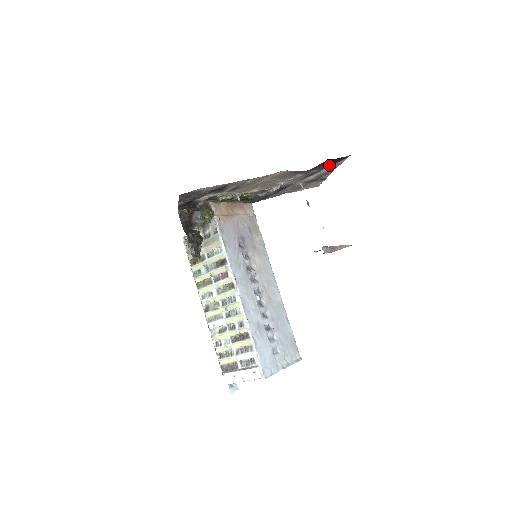
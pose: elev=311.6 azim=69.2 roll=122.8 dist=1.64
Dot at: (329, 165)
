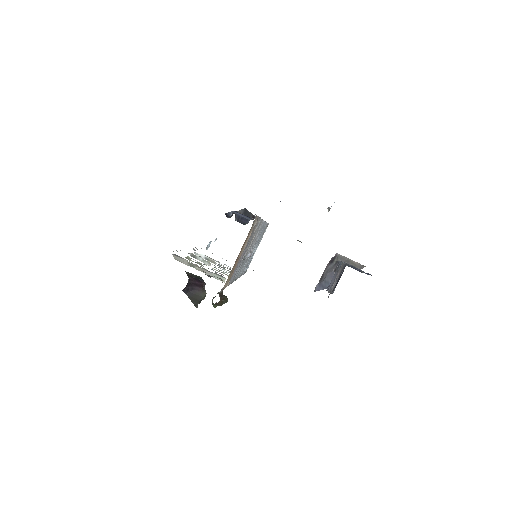
Dot at: occluded
